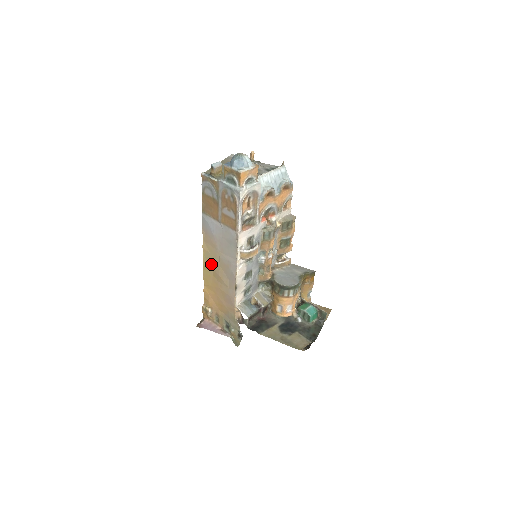
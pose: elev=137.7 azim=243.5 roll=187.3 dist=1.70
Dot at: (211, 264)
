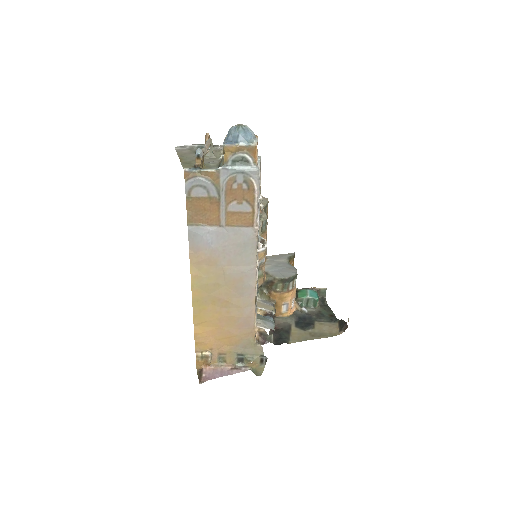
Dot at: (208, 291)
